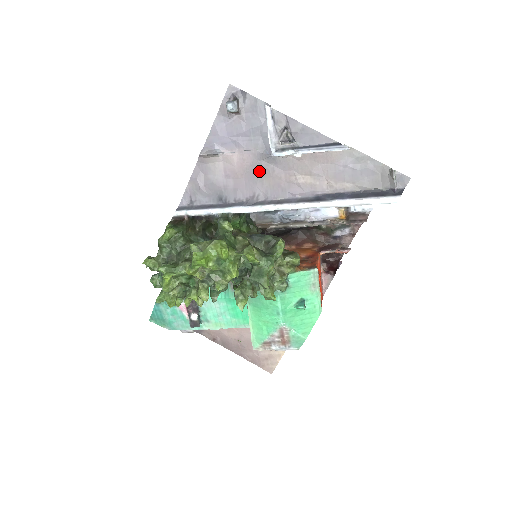
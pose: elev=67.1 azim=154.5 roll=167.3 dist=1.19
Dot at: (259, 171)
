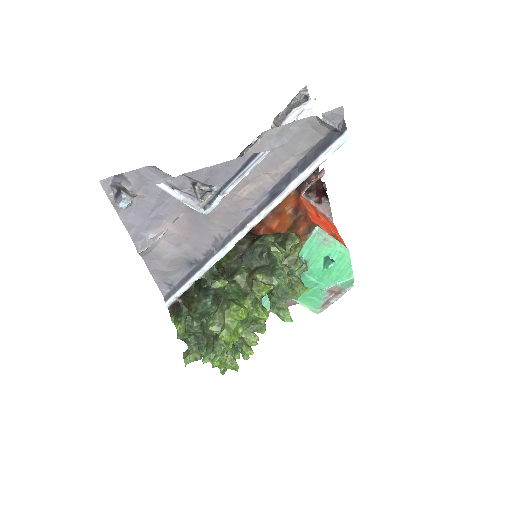
Dot at: (201, 219)
